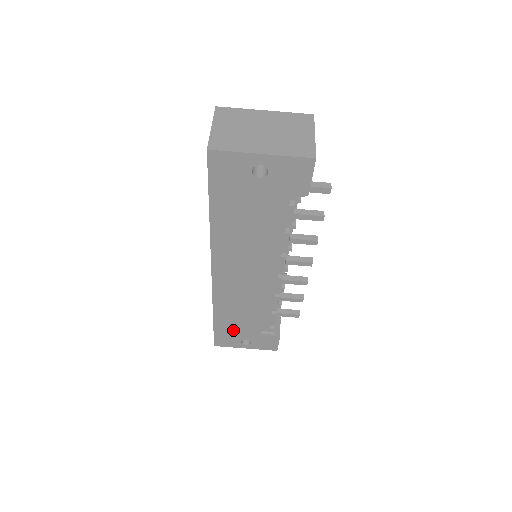
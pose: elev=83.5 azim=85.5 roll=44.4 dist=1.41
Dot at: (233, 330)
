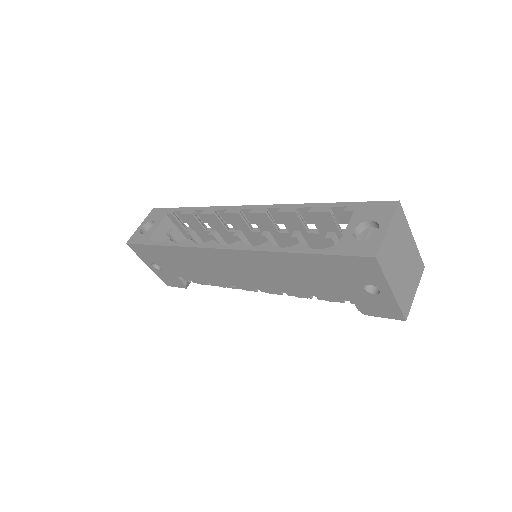
Dot at: (162, 258)
